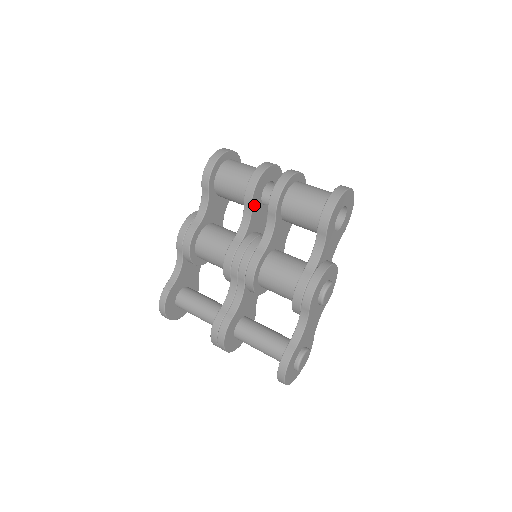
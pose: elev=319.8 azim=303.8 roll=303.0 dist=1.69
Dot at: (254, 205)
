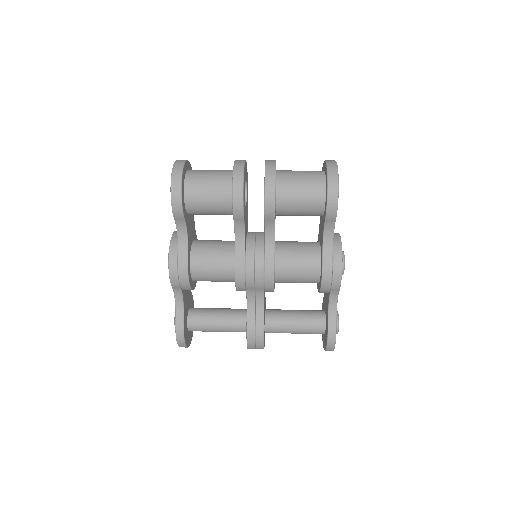
Dot at: (244, 216)
